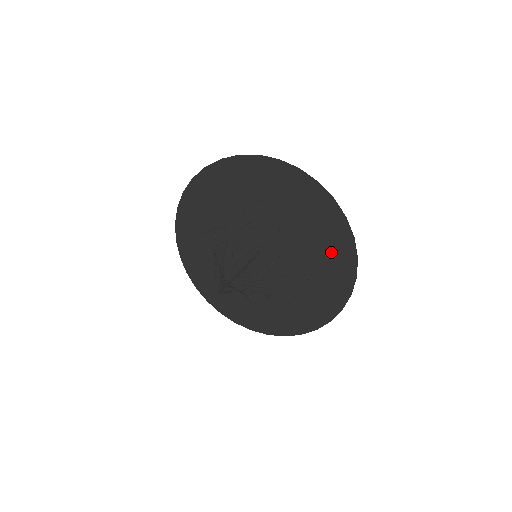
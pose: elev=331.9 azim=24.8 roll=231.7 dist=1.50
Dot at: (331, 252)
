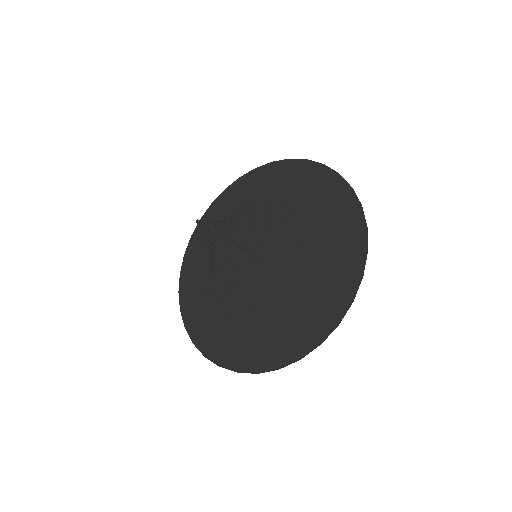
Dot at: (338, 246)
